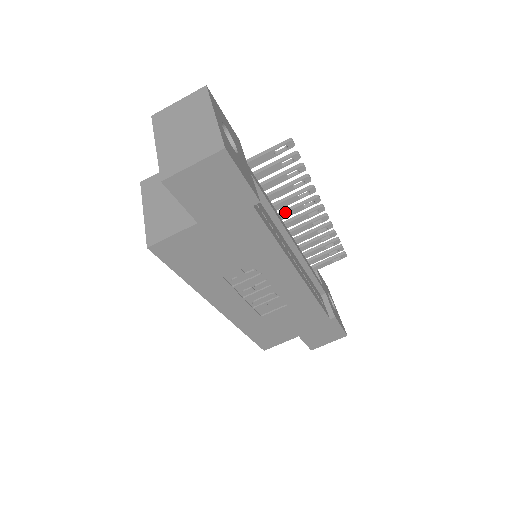
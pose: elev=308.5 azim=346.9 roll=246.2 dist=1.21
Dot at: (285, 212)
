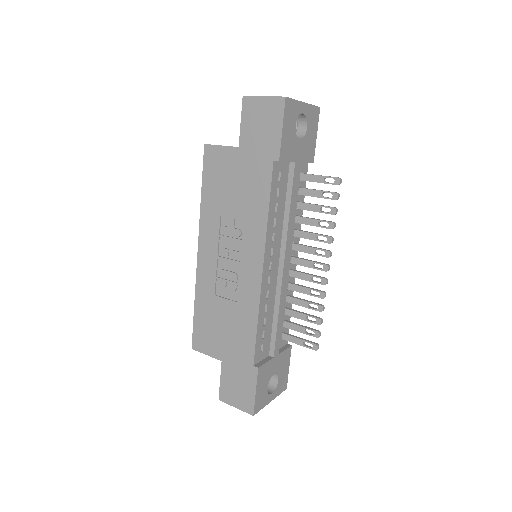
Dot at: (301, 244)
